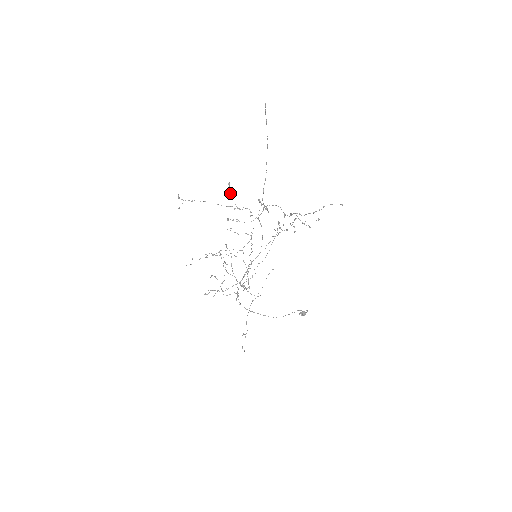
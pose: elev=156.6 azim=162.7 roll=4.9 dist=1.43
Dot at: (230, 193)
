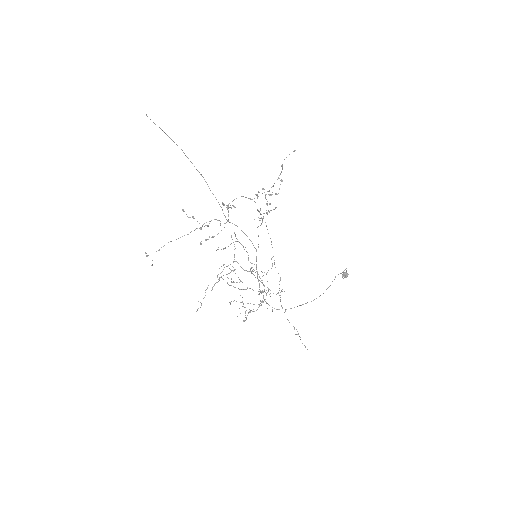
Dot at: occluded
